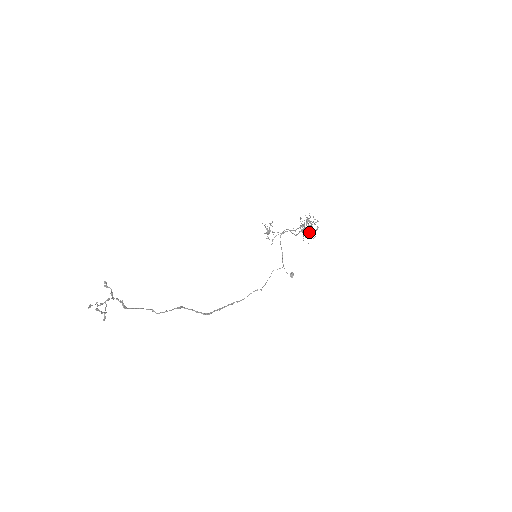
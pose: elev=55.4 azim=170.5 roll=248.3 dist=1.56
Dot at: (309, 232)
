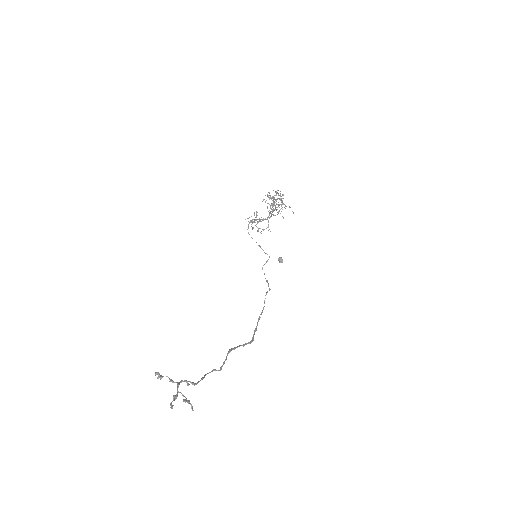
Dot at: (281, 206)
